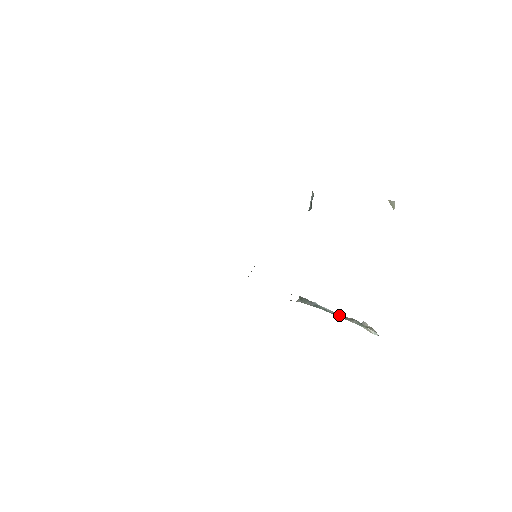
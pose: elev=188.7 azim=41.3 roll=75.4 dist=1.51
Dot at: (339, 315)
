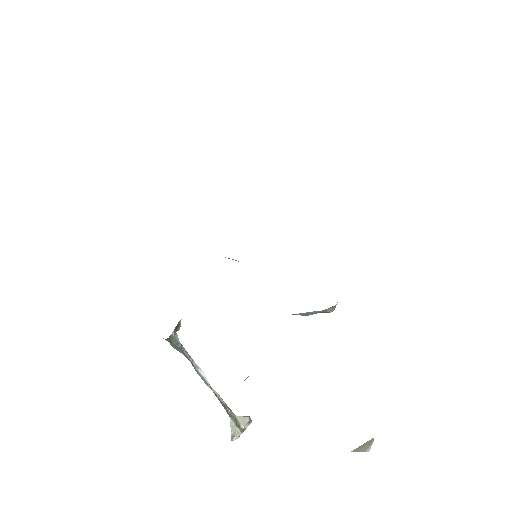
Dot at: (212, 390)
